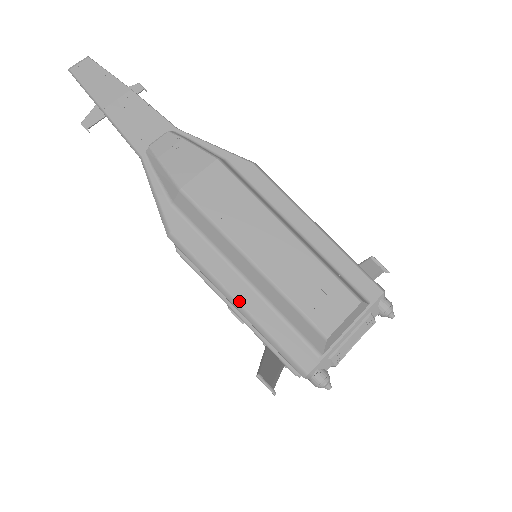
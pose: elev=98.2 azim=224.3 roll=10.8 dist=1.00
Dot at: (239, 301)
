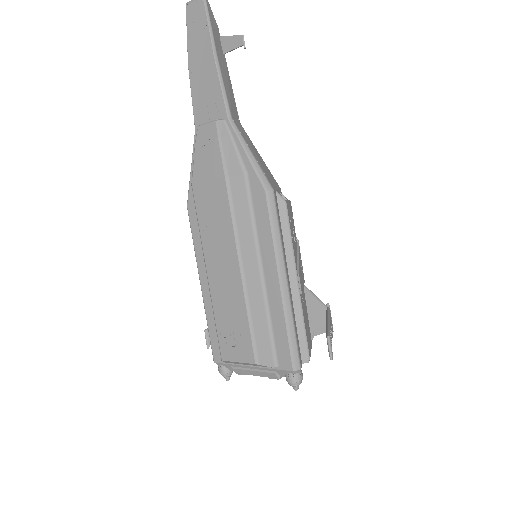
Dot at: (201, 286)
